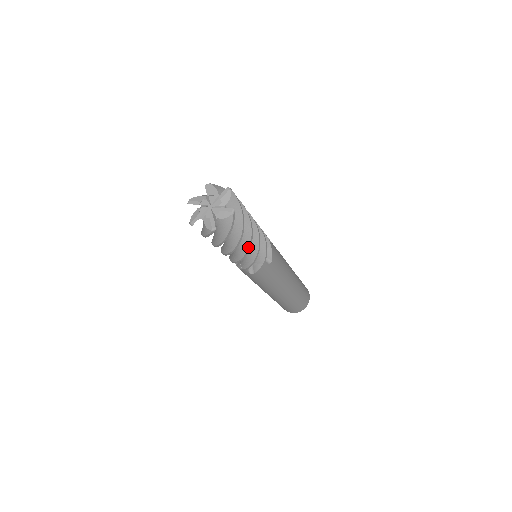
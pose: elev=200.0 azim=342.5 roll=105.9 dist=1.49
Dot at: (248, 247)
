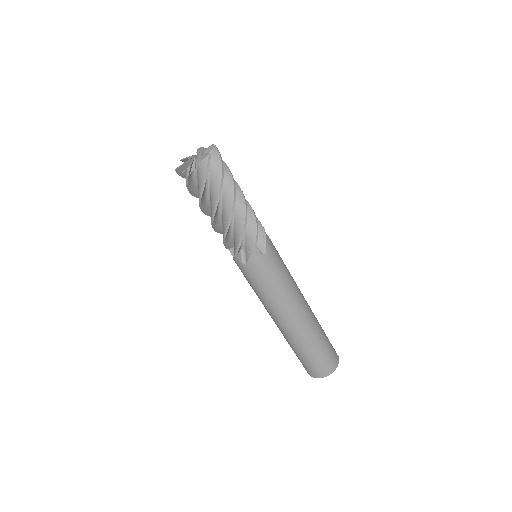
Dot at: (231, 211)
